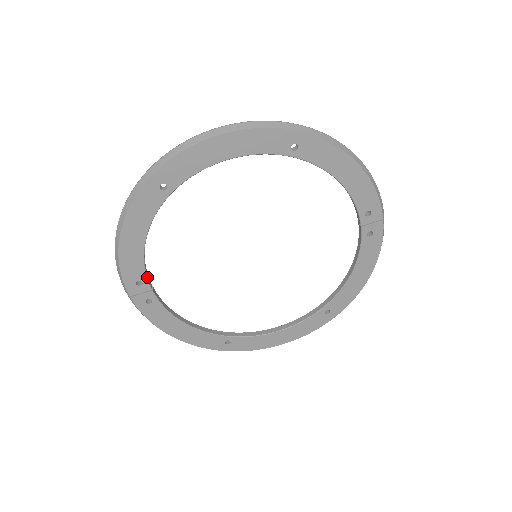
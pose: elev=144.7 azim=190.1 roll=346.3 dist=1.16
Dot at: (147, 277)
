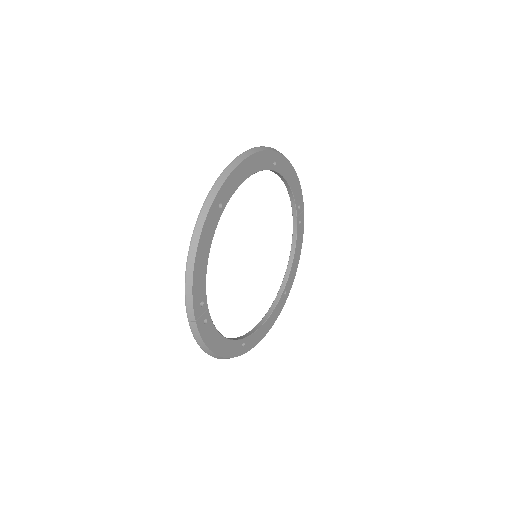
Dot at: (206, 296)
